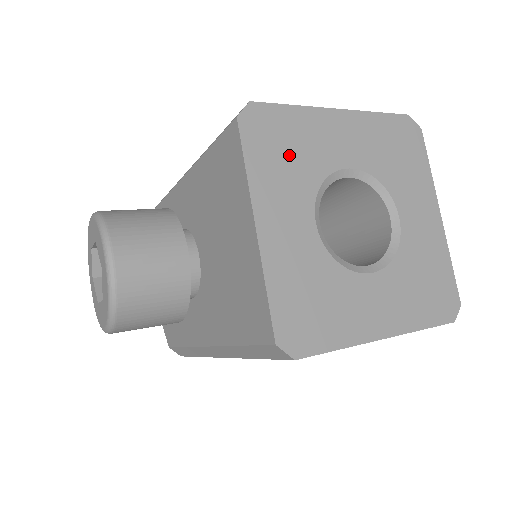
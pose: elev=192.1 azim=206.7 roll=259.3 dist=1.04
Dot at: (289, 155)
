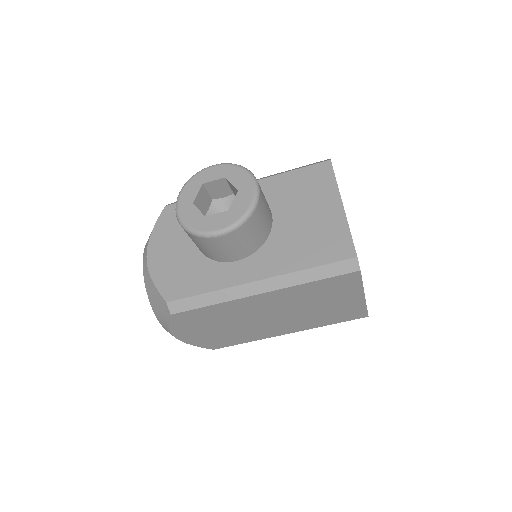
Dot at: occluded
